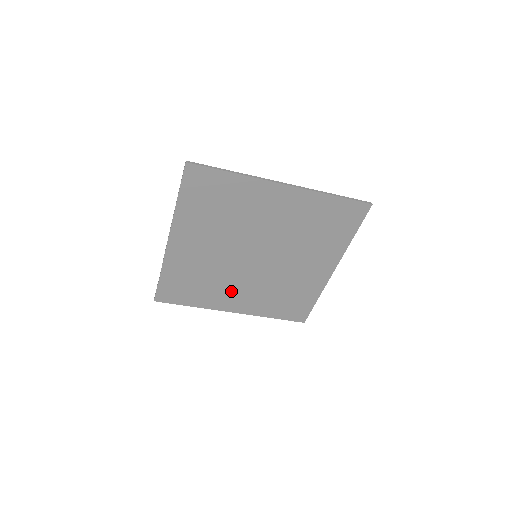
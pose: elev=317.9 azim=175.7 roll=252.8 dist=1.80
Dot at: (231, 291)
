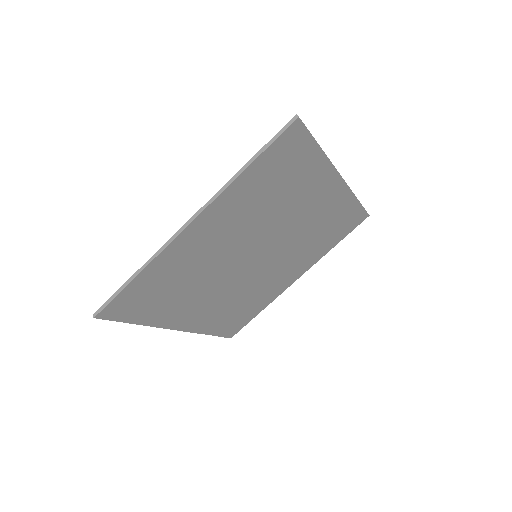
Dot at: (274, 280)
